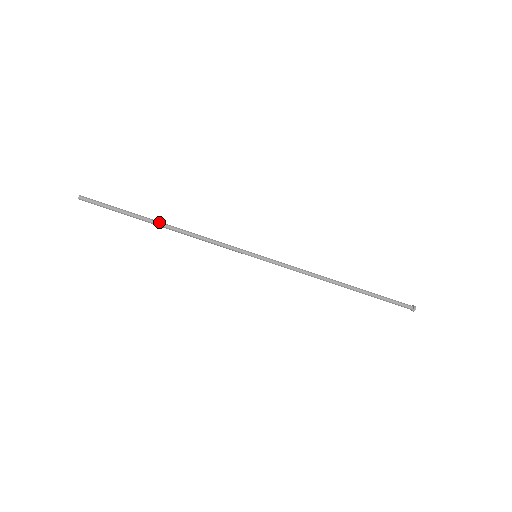
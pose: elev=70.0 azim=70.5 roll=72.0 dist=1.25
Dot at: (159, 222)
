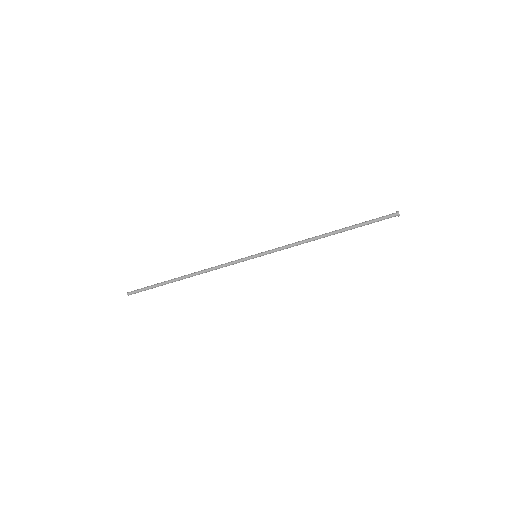
Dot at: (182, 276)
